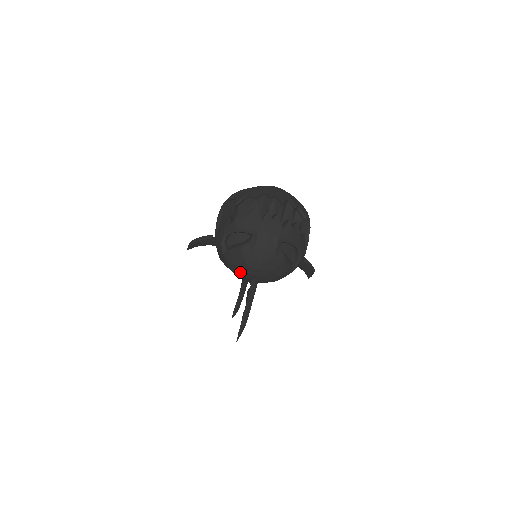
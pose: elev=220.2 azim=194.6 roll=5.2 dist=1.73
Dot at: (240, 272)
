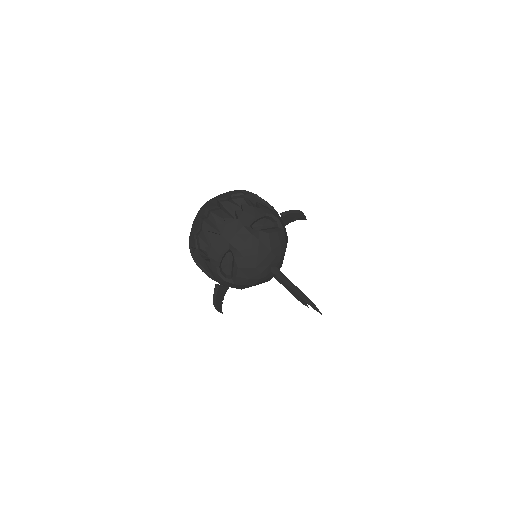
Dot at: (258, 278)
